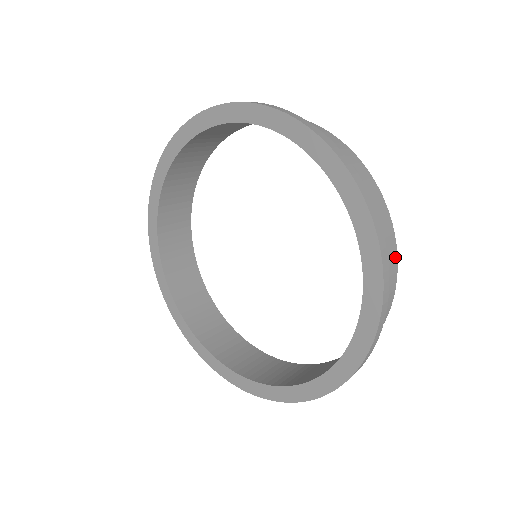
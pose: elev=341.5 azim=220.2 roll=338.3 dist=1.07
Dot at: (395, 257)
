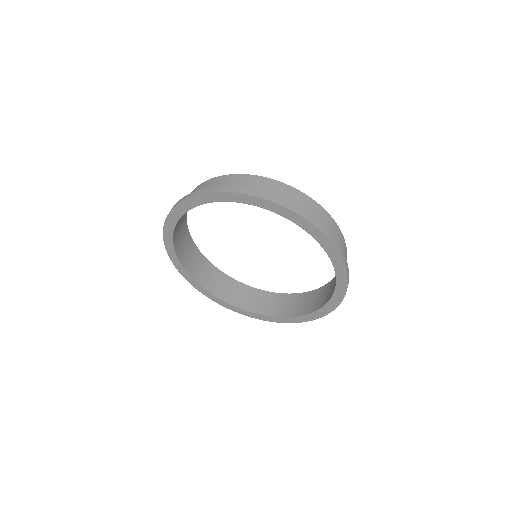
Dot at: (331, 219)
